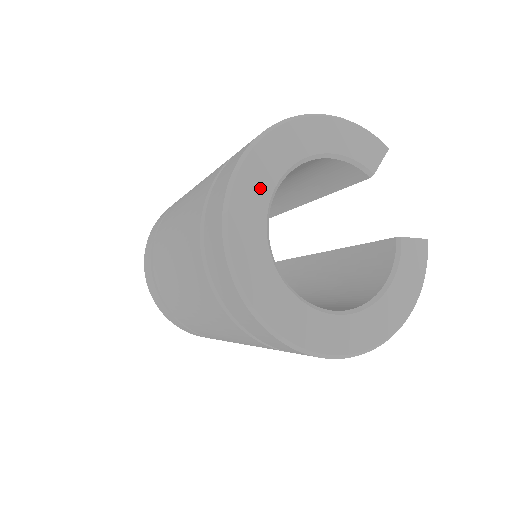
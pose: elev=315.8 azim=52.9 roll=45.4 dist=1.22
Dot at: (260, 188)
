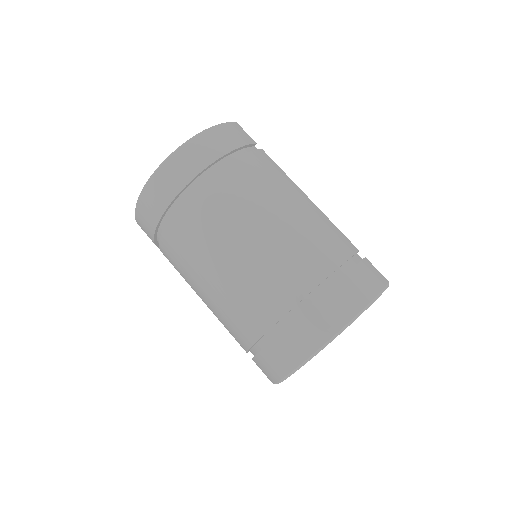
Dot at: occluded
